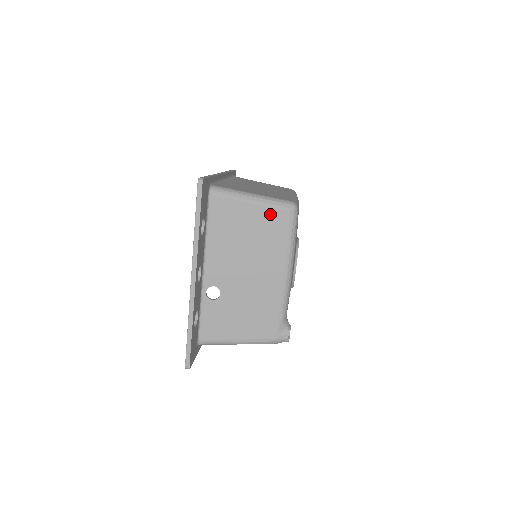
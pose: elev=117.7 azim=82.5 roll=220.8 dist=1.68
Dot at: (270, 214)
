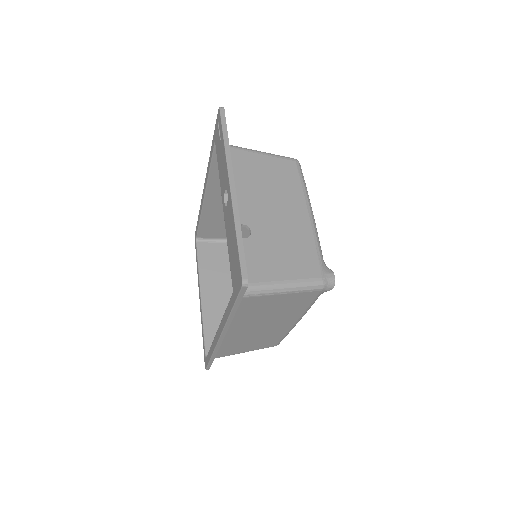
Dot at: (279, 163)
